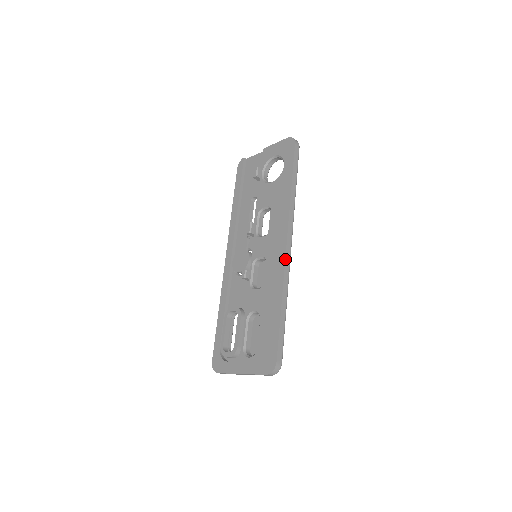
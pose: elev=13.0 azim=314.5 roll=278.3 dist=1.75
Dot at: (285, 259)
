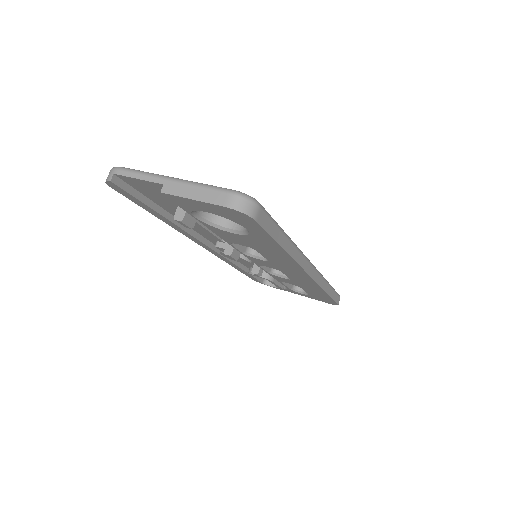
Dot at: (315, 282)
